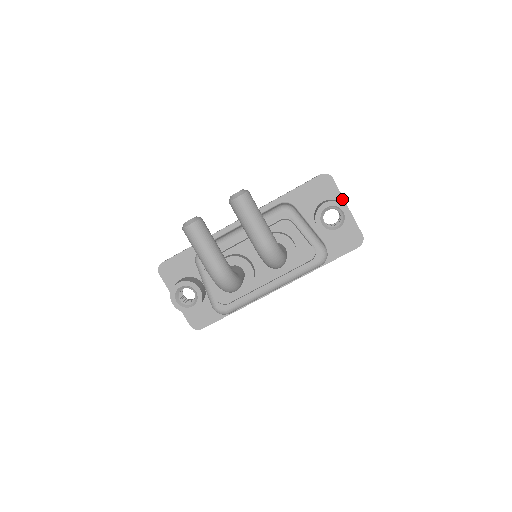
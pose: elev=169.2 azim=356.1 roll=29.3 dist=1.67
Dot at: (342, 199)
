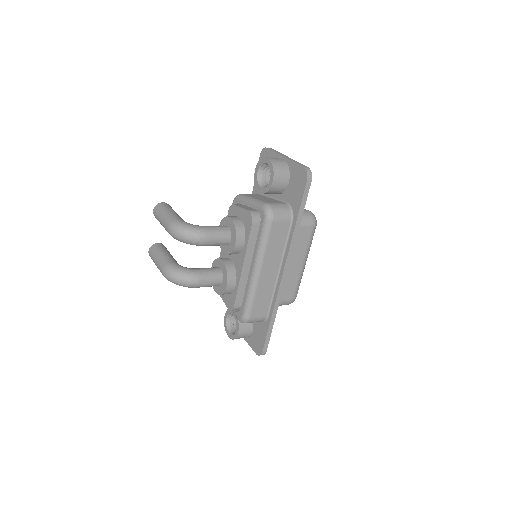
Dot at: (278, 156)
